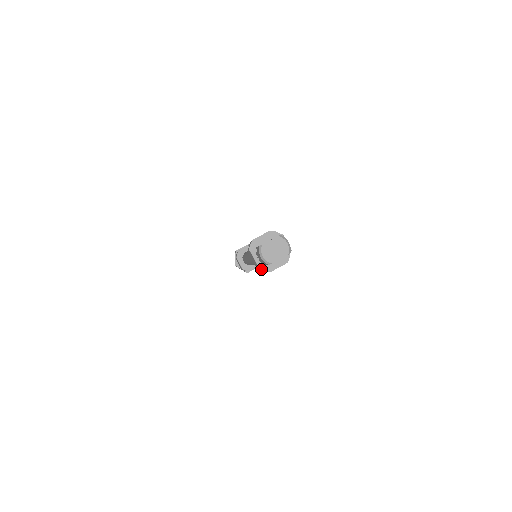
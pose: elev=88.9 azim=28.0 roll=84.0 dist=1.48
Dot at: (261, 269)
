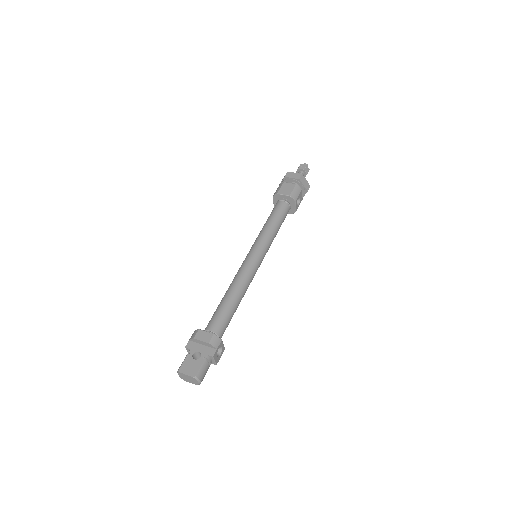
Dot at: occluded
